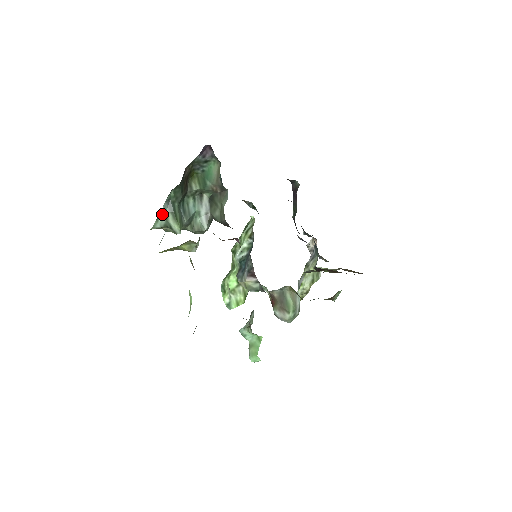
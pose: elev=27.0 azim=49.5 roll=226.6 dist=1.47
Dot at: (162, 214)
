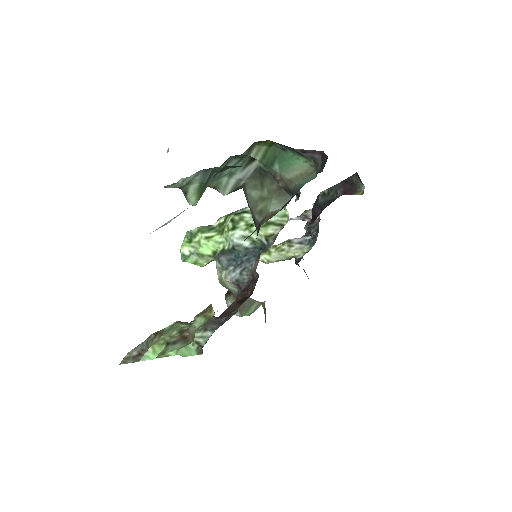
Dot at: (187, 178)
